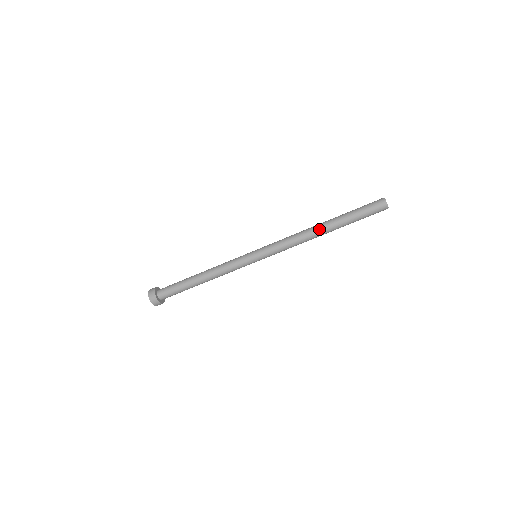
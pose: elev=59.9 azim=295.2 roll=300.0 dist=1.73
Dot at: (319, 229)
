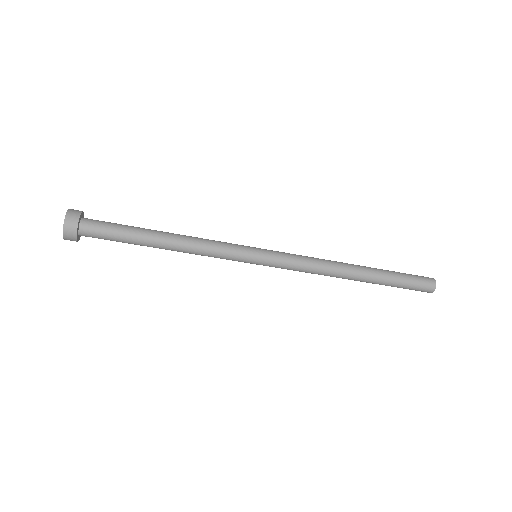
Dot at: (350, 278)
